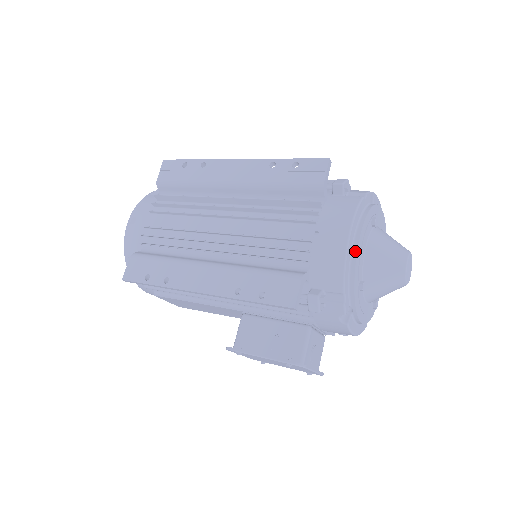
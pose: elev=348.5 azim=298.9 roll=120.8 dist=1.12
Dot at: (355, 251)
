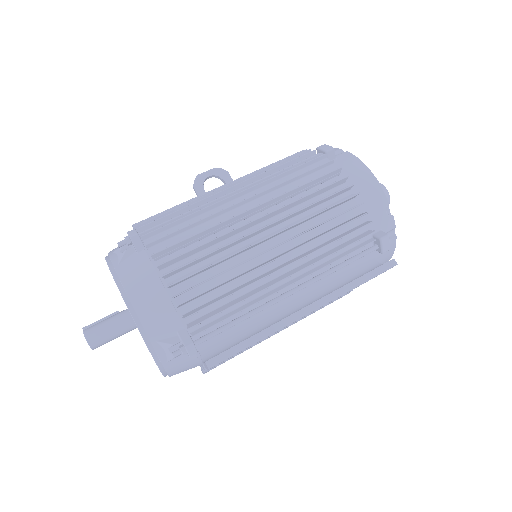
Dot at: occluded
